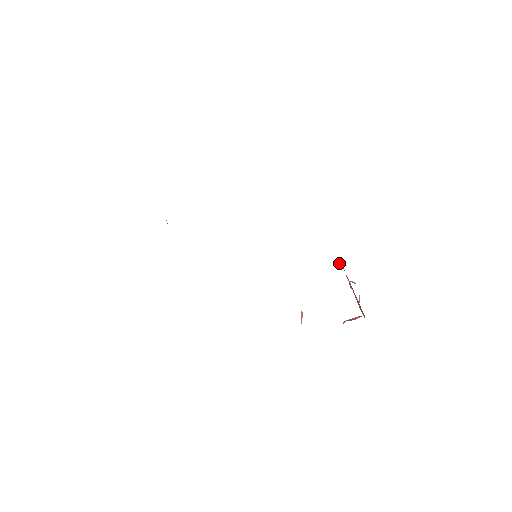
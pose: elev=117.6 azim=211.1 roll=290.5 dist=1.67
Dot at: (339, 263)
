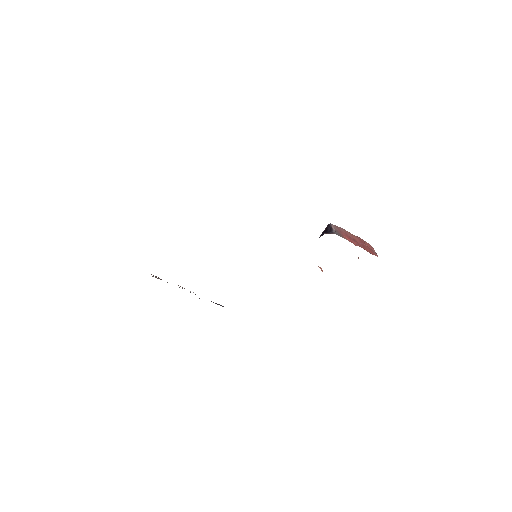
Dot at: (332, 229)
